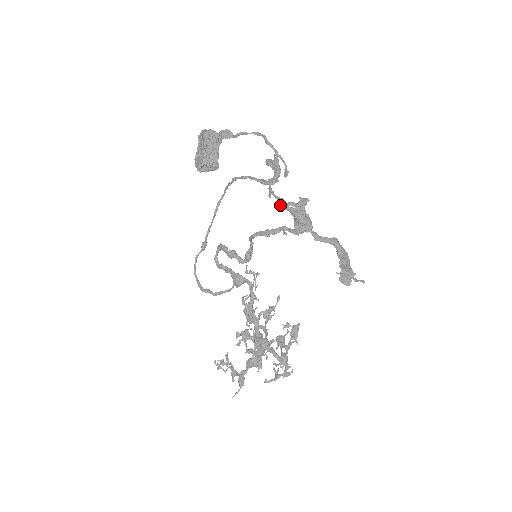
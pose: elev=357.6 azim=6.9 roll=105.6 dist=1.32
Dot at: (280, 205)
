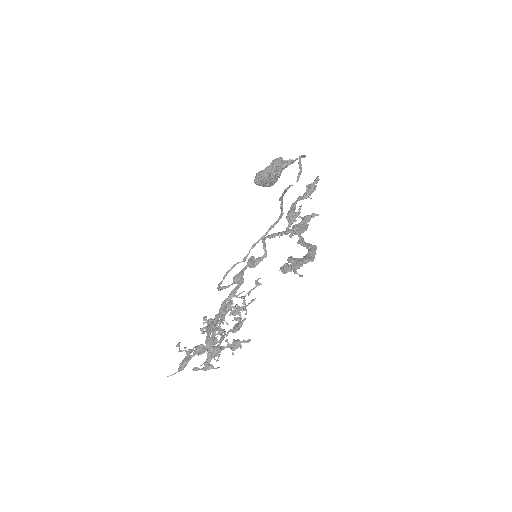
Dot at: occluded
